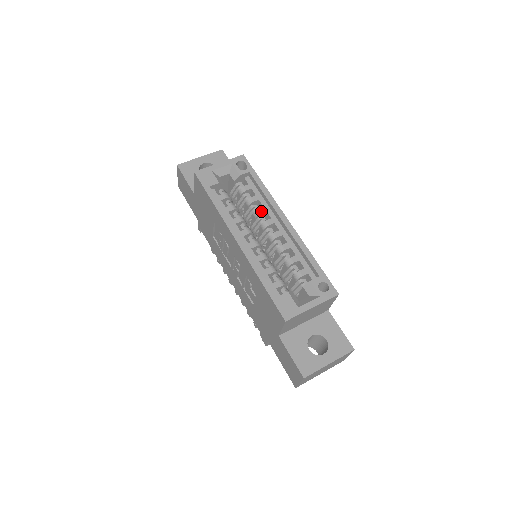
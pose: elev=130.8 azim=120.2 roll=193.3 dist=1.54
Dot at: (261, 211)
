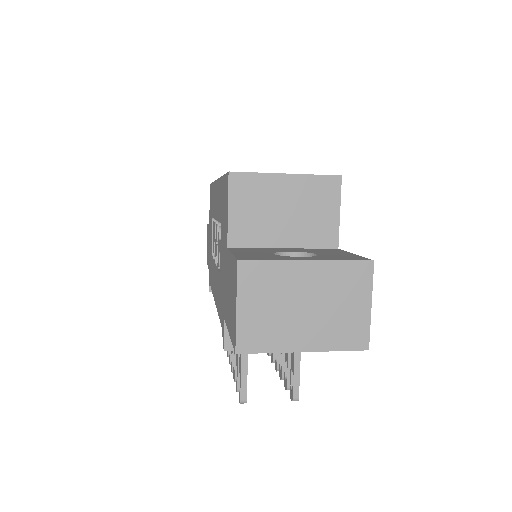
Dot at: occluded
